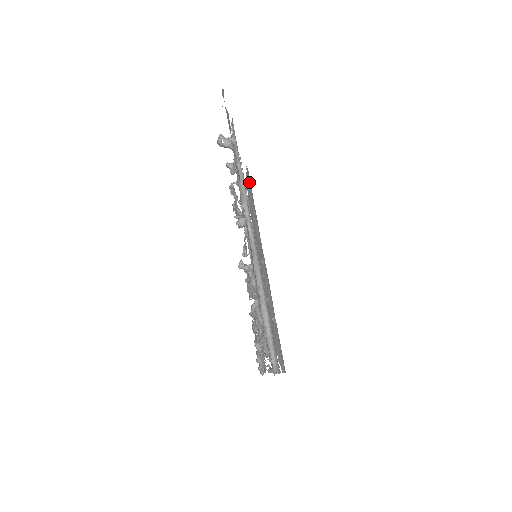
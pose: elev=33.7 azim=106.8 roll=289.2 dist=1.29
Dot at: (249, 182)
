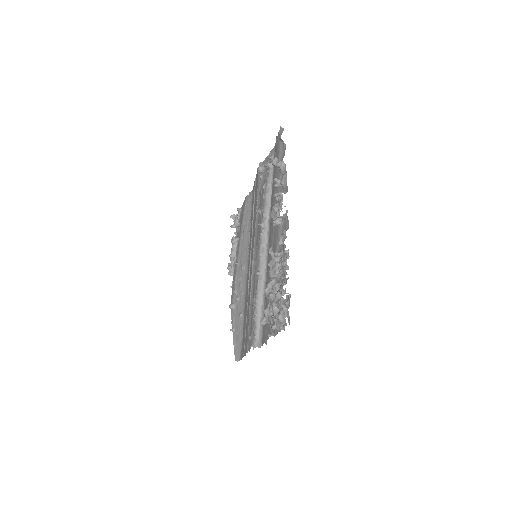
Dot at: (250, 202)
